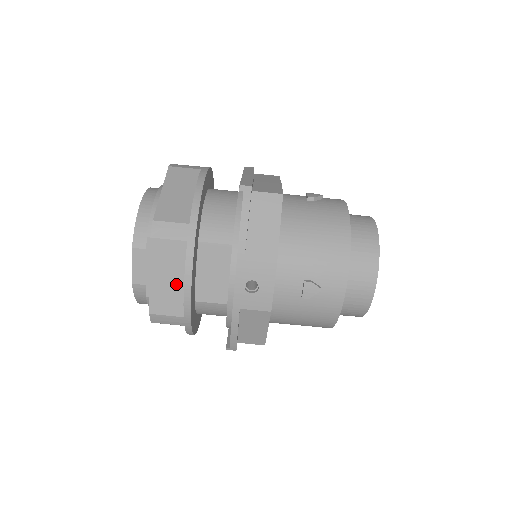
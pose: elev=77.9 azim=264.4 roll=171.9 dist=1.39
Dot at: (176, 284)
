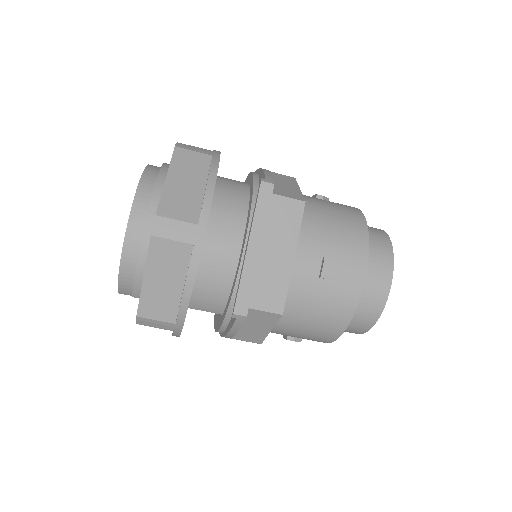
Dot at: occluded
